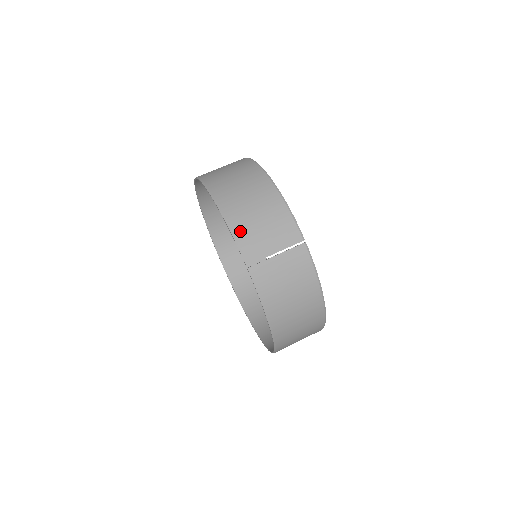
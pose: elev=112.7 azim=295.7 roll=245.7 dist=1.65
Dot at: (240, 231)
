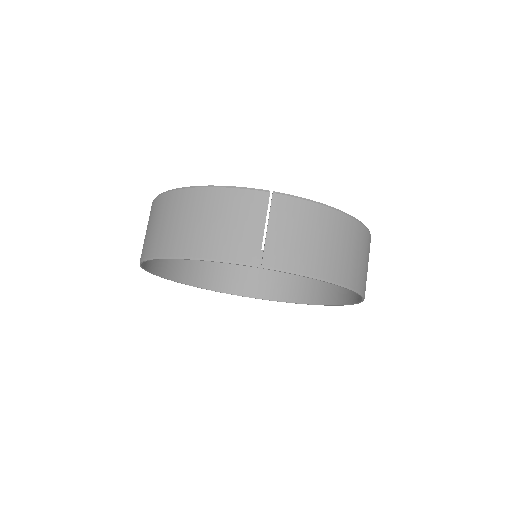
Dot at: (218, 251)
